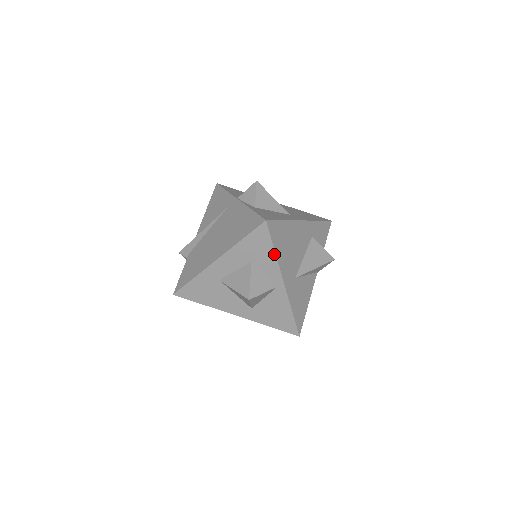
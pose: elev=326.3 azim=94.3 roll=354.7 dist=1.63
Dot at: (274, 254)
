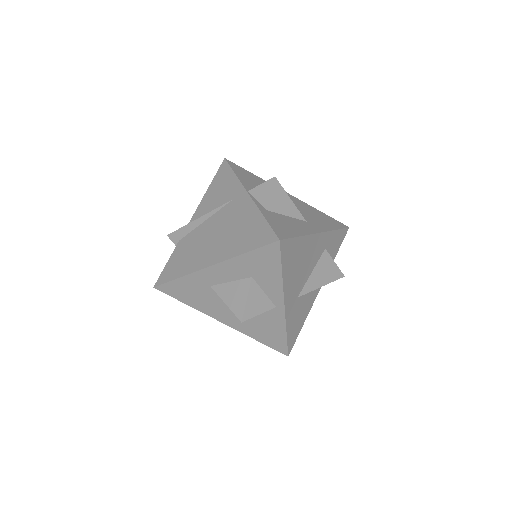
Dot at: (280, 276)
